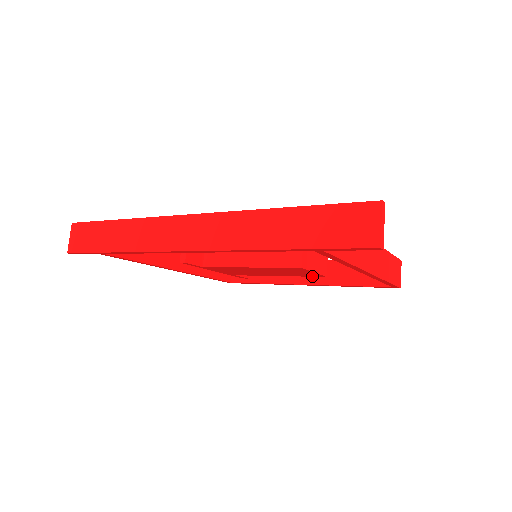
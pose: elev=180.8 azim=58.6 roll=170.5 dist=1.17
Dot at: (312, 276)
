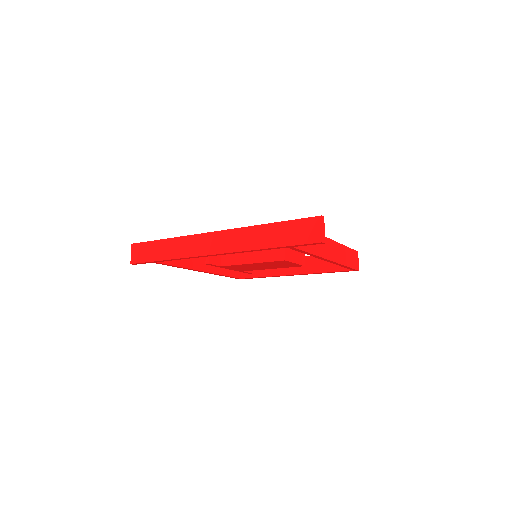
Dot at: (295, 266)
